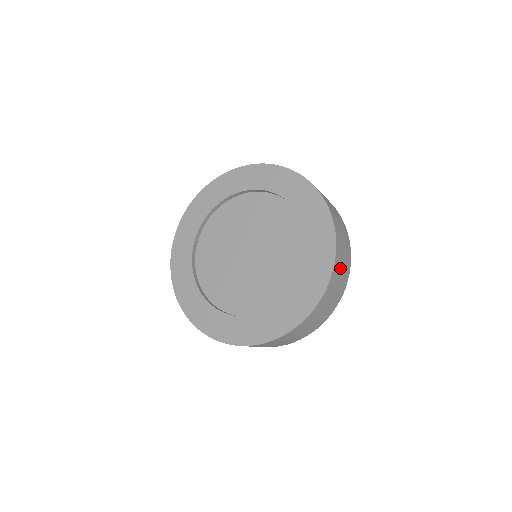
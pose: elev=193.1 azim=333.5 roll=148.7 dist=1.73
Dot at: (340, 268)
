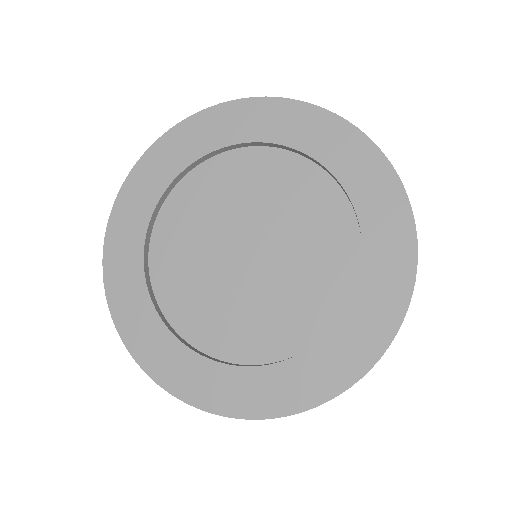
Dot at: occluded
